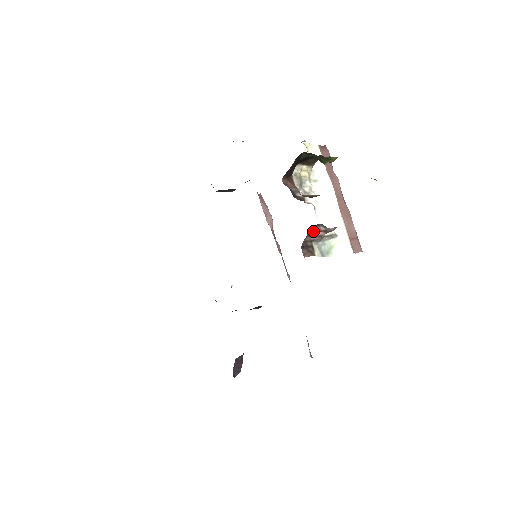
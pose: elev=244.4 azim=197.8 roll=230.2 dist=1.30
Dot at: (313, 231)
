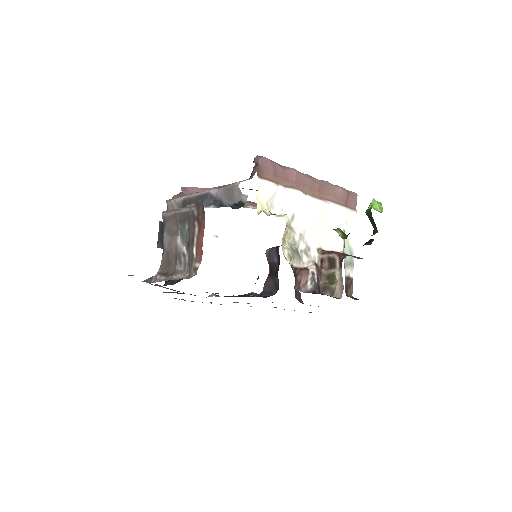
Dot at: occluded
